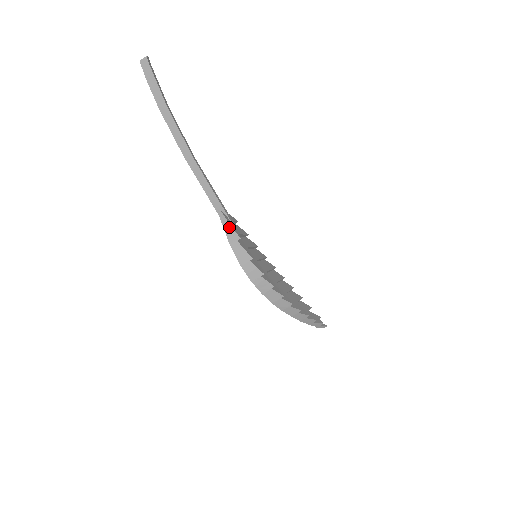
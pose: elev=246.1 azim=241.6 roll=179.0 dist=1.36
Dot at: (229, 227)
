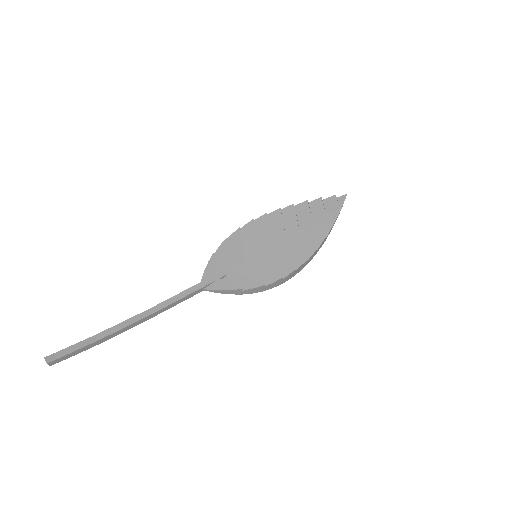
Dot at: (226, 292)
